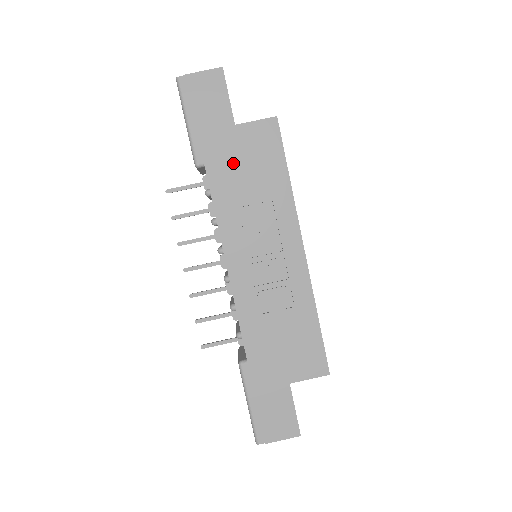
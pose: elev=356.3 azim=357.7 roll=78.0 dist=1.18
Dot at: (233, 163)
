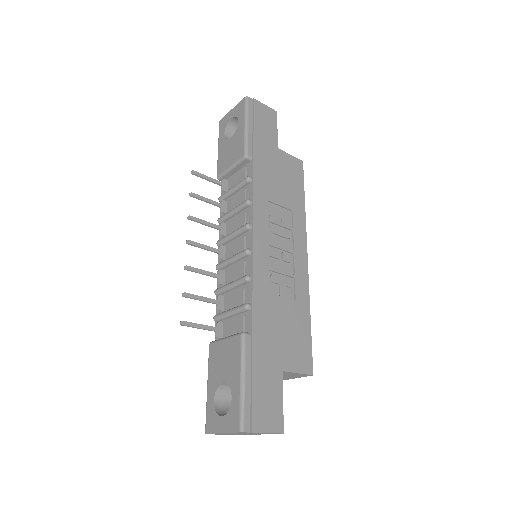
Dot at: (272, 170)
